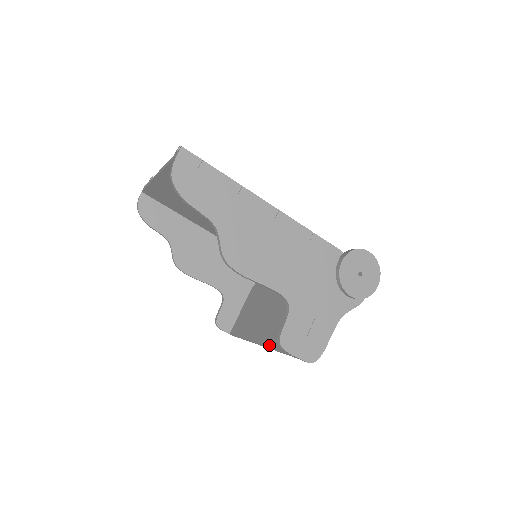
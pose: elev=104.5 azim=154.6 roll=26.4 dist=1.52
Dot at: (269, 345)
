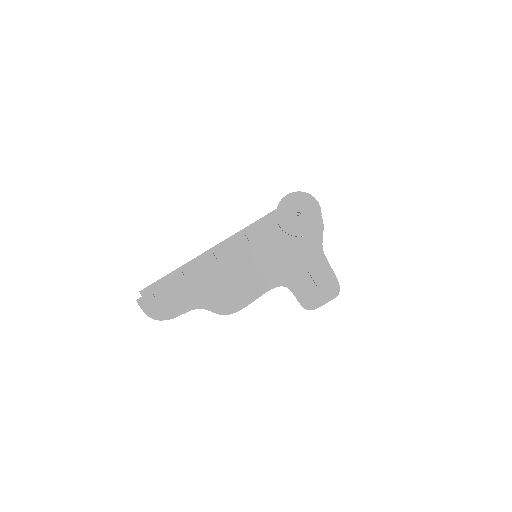
Dot at: occluded
